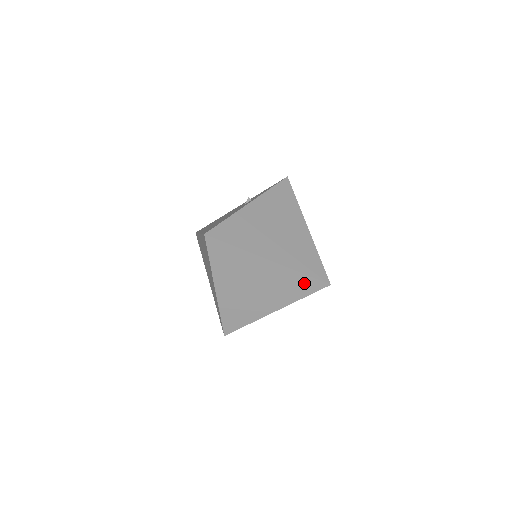
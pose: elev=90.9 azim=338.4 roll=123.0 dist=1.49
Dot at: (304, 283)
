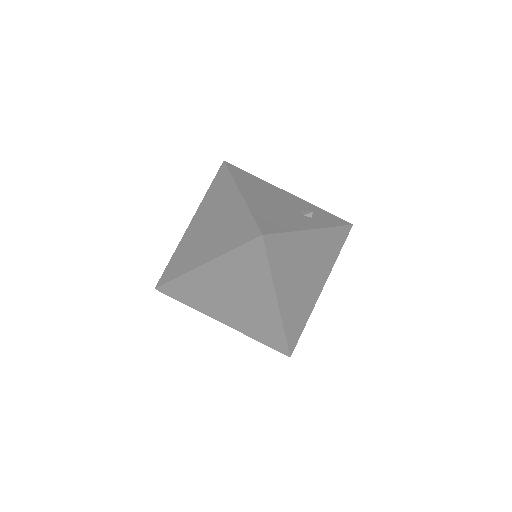
Dot at: (275, 337)
